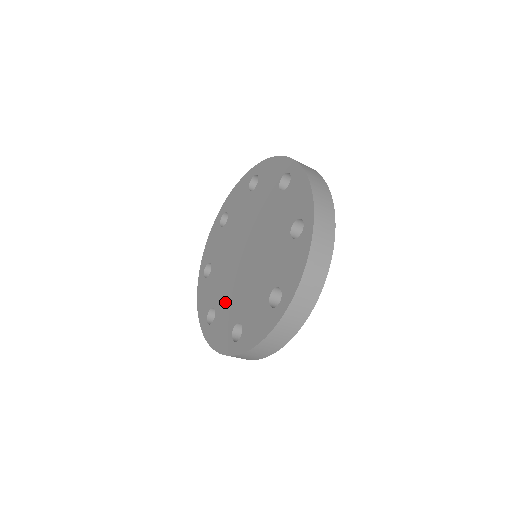
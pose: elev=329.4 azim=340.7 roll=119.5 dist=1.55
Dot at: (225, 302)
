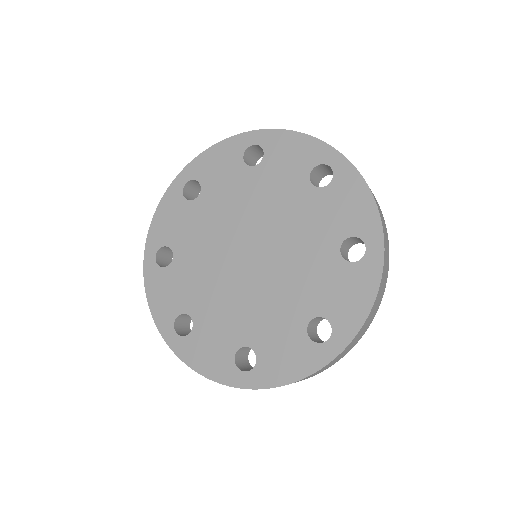
Dot at: (261, 323)
